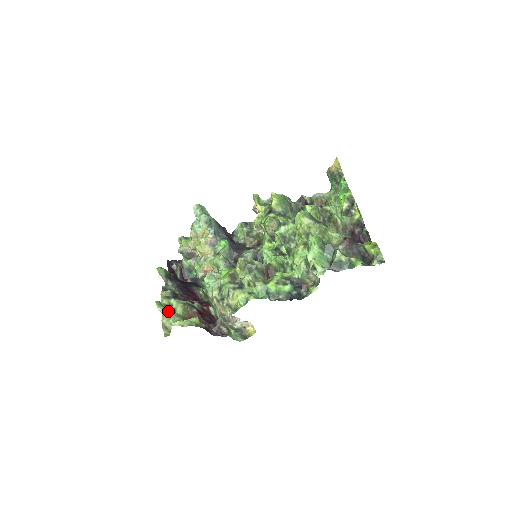
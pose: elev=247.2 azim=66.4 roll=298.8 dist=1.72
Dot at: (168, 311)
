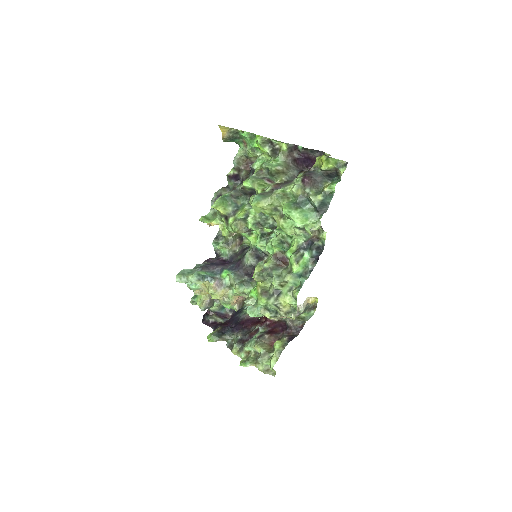
Dot at: (254, 359)
